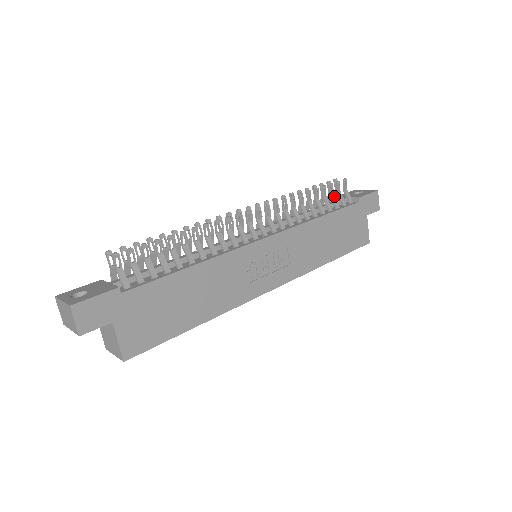
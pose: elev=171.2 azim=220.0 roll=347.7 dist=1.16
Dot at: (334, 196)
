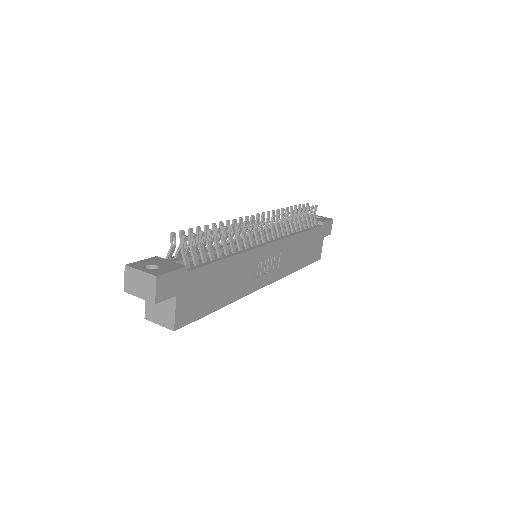
Dot at: occluded
